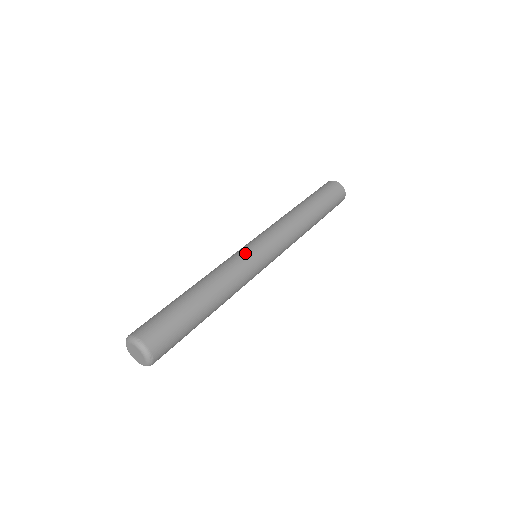
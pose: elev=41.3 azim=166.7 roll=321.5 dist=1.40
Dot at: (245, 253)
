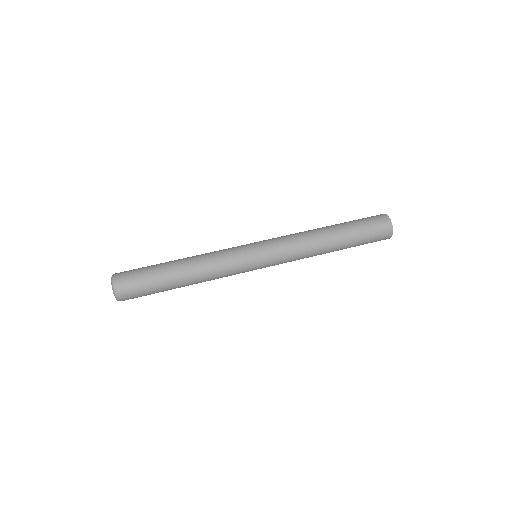
Dot at: (238, 246)
